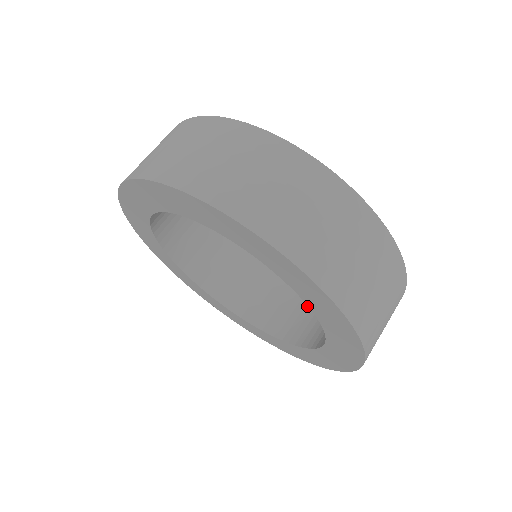
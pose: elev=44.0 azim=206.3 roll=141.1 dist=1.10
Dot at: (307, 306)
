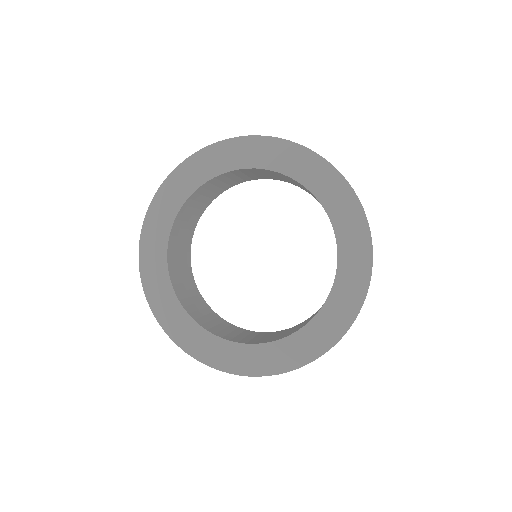
Dot at: (289, 330)
